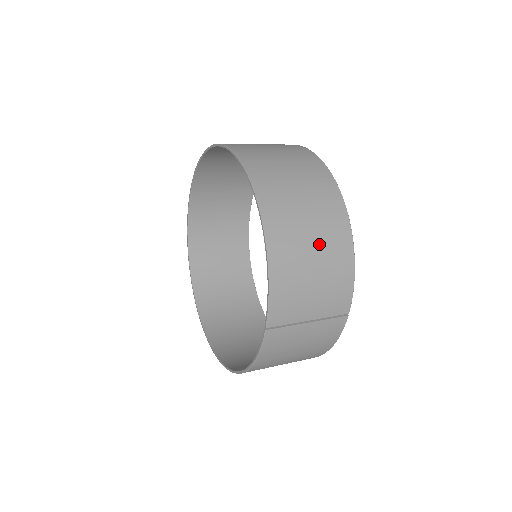
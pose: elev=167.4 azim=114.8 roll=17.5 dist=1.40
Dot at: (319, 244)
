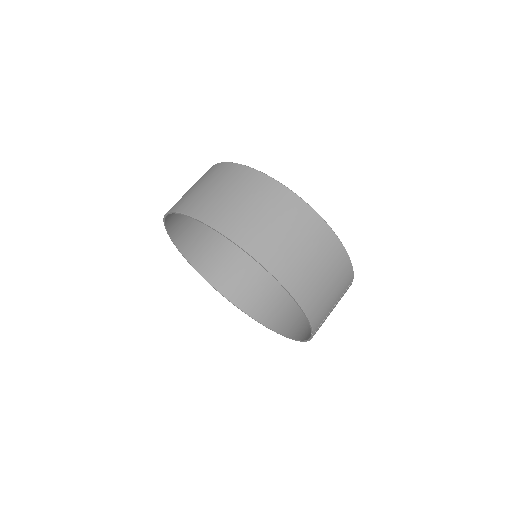
Dot at: (325, 269)
